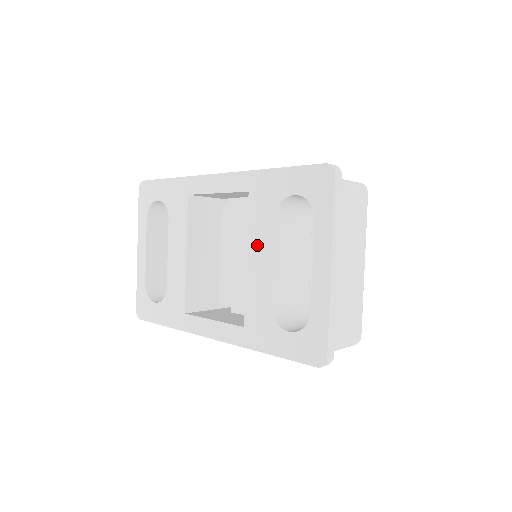
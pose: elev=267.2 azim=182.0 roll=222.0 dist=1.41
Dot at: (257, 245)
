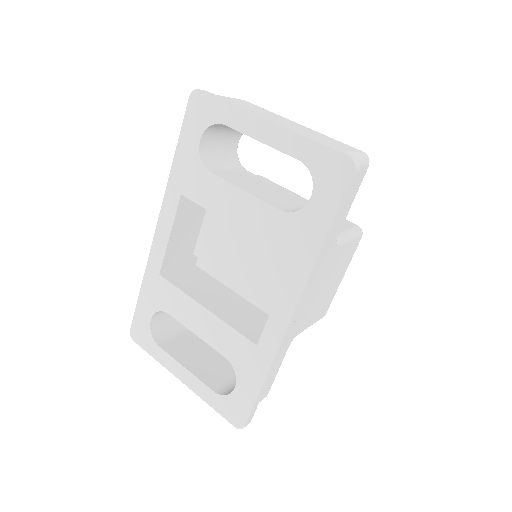
Dot at: (224, 204)
